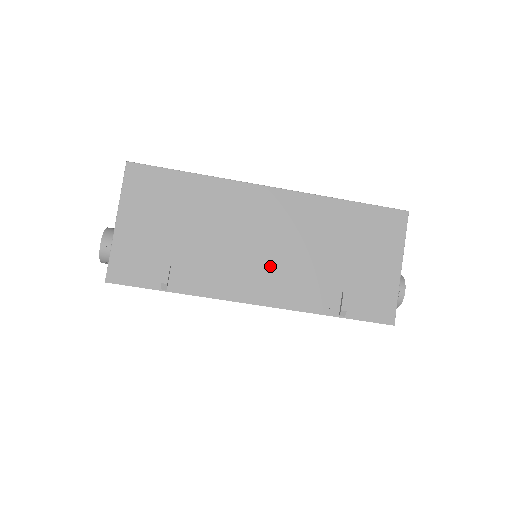
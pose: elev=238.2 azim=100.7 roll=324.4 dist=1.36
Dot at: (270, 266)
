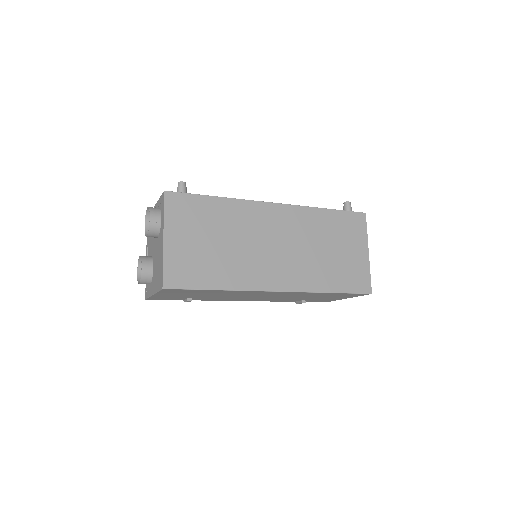
Dot at: (260, 298)
